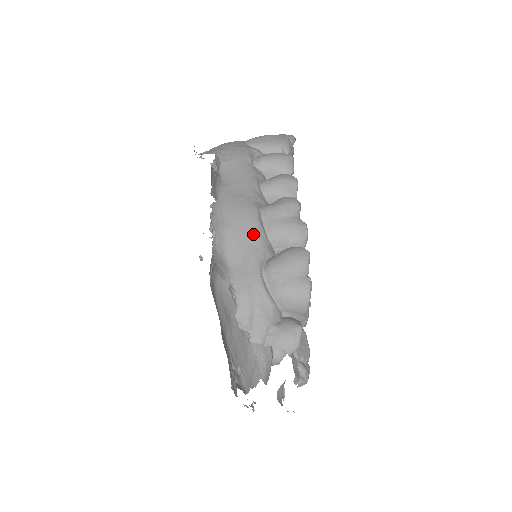
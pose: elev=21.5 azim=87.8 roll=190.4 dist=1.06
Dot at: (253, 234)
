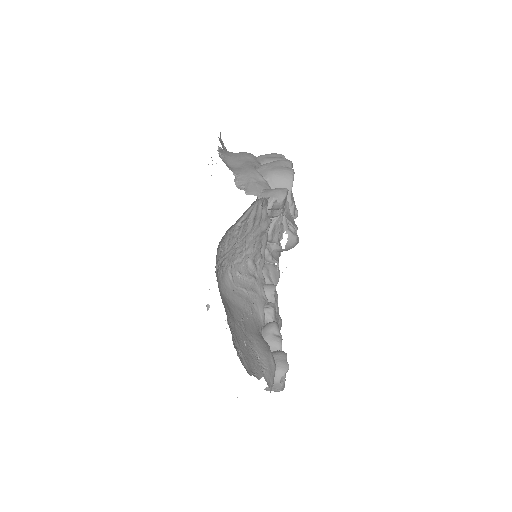
Dot at: (249, 157)
